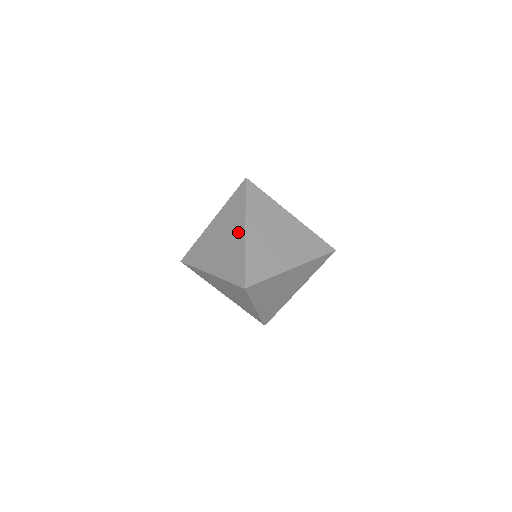
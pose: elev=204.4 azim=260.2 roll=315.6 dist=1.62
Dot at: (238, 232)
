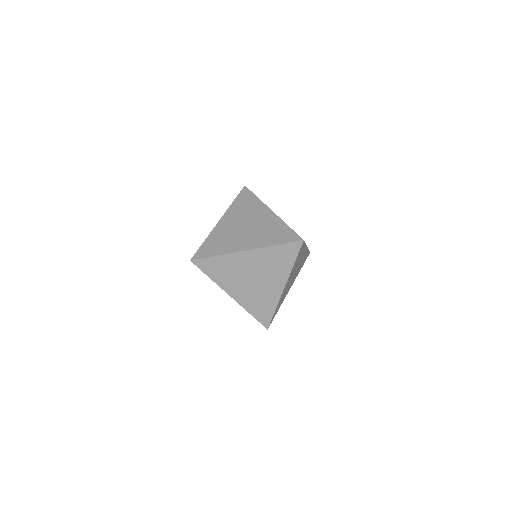
Dot at: (264, 214)
